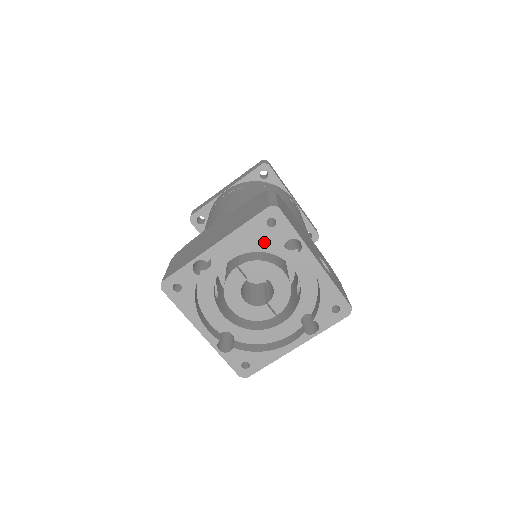
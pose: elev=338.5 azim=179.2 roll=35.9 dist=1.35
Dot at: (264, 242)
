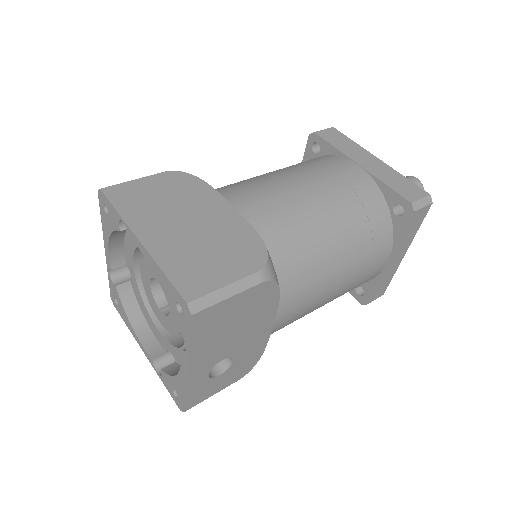
Dot at: occluded
